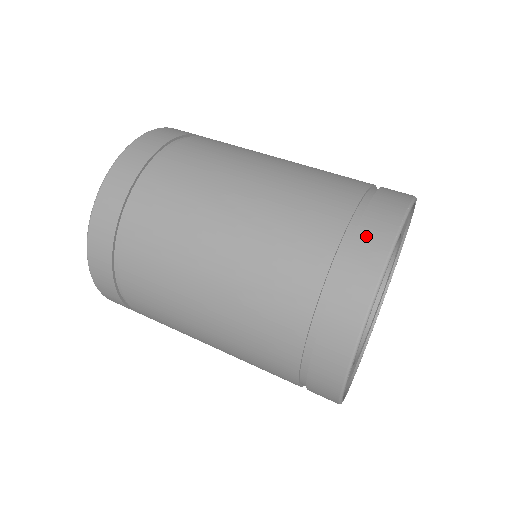
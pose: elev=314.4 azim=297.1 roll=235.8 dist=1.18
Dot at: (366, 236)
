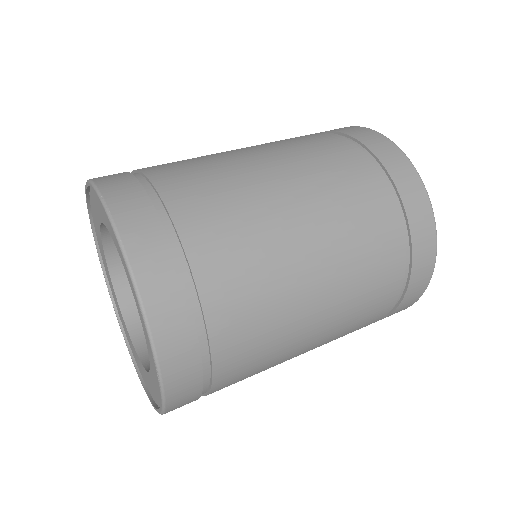
Dot at: (393, 166)
